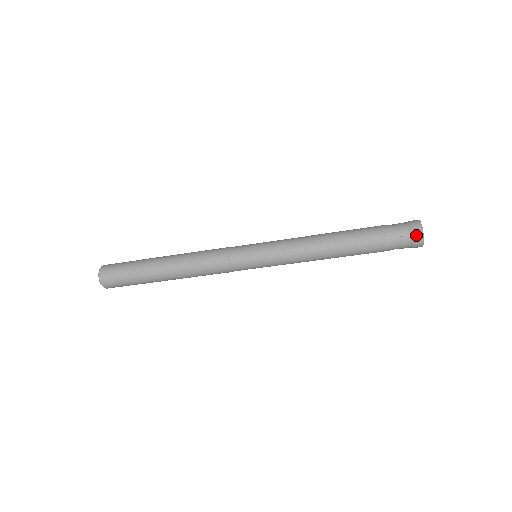
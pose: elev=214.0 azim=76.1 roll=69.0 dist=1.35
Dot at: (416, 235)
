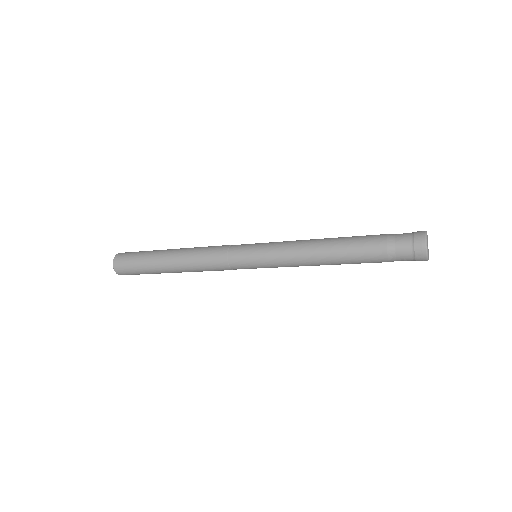
Dot at: occluded
